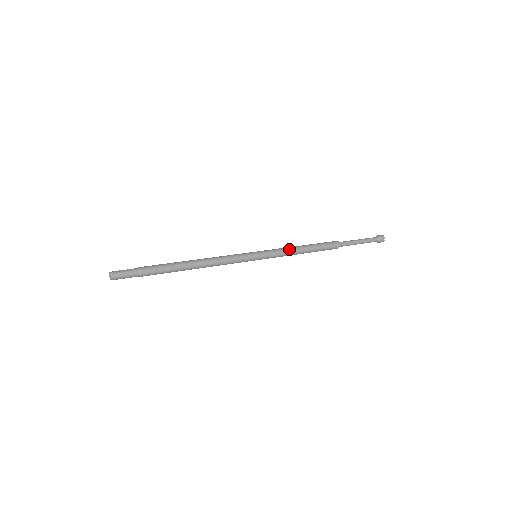
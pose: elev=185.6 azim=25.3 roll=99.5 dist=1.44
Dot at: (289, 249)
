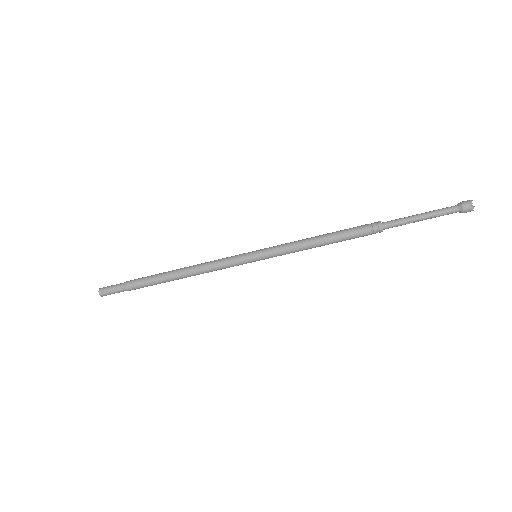
Dot at: (299, 240)
